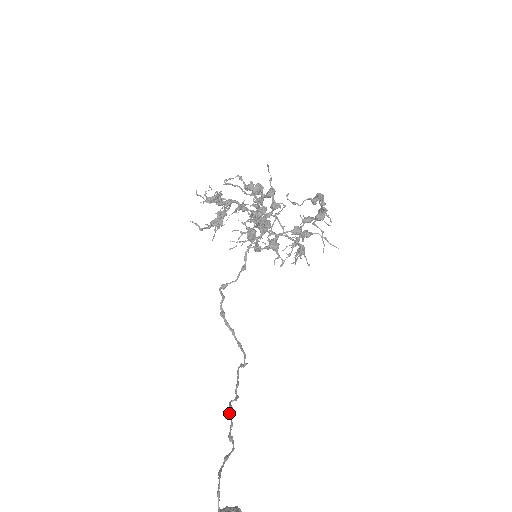
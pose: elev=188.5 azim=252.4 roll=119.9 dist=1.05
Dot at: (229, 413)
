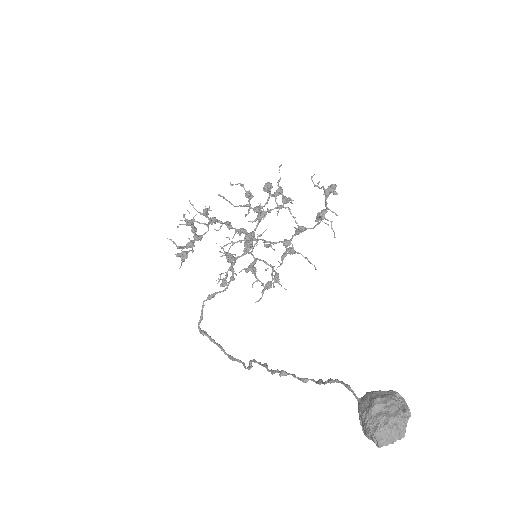
Dot at: (283, 370)
